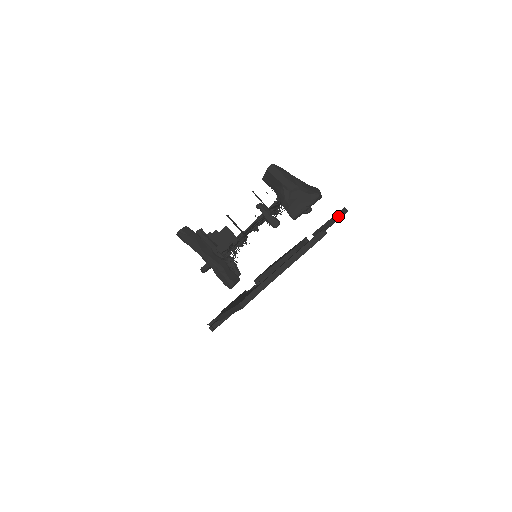
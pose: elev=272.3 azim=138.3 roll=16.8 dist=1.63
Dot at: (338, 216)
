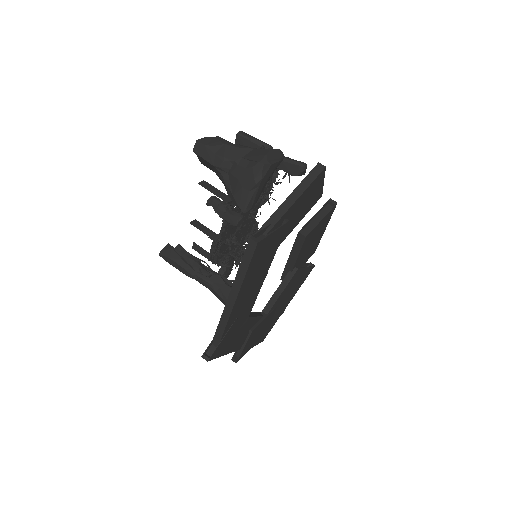
Dot at: (304, 185)
